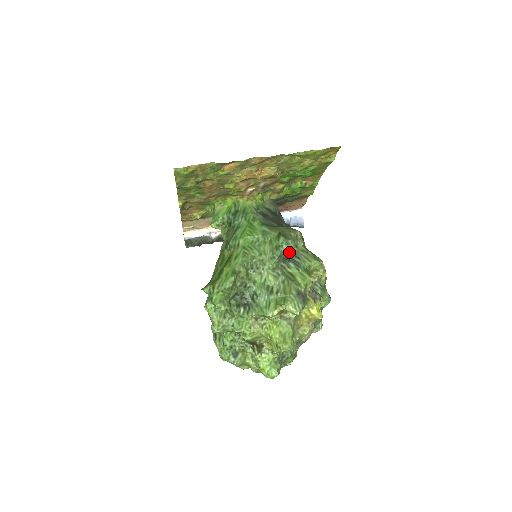
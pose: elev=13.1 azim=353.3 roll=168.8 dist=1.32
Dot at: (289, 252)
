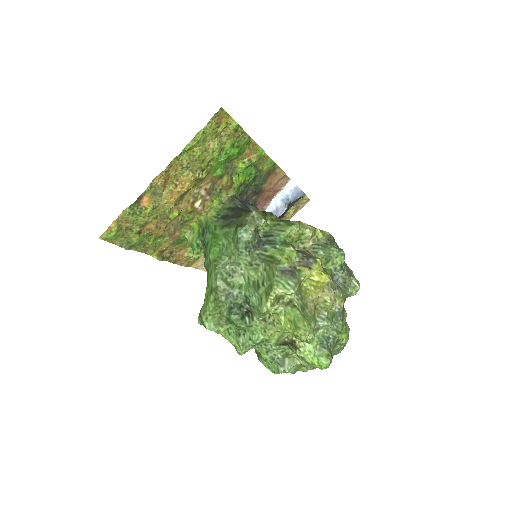
Dot at: (260, 236)
